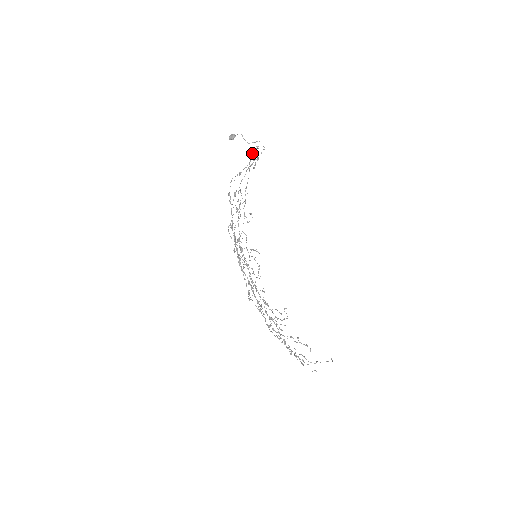
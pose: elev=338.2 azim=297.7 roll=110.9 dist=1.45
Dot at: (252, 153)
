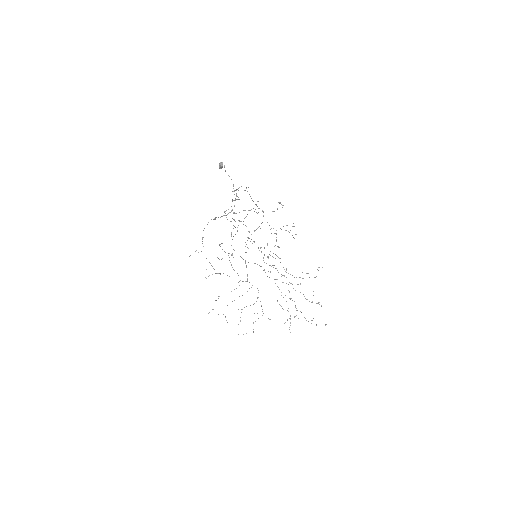
Dot at: occluded
